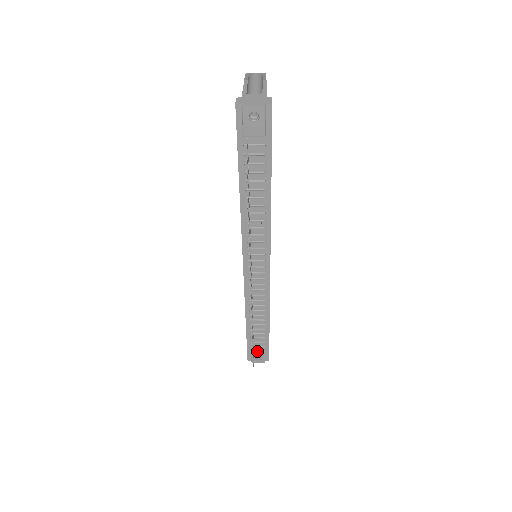
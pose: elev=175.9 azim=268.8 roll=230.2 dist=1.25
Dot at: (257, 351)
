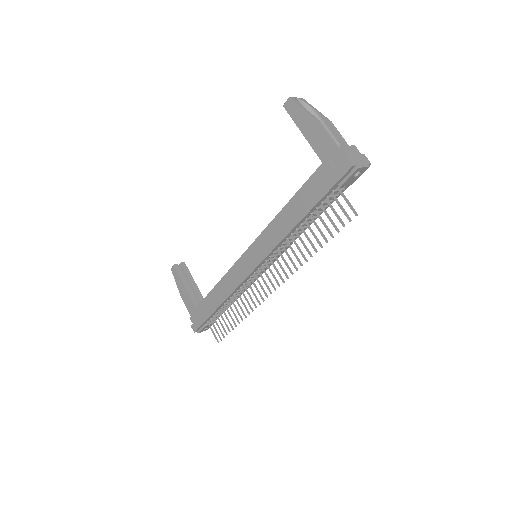
Dot at: (210, 324)
